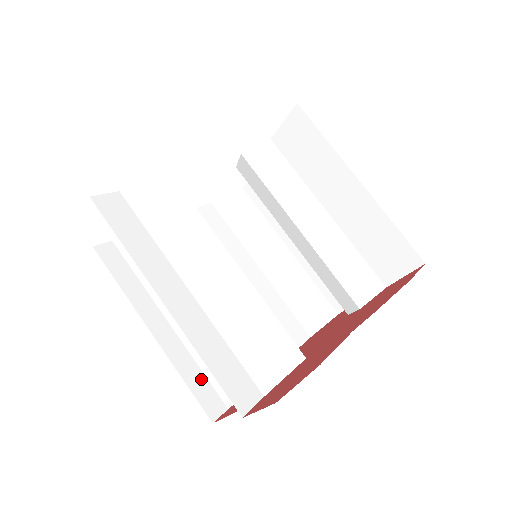
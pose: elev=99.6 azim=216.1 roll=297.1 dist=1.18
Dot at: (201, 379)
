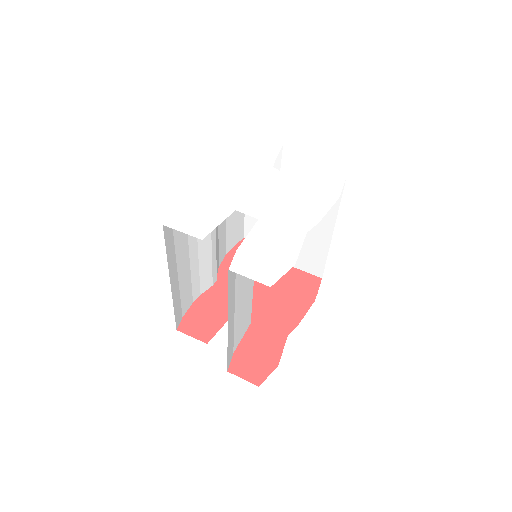
Dot at: (179, 305)
